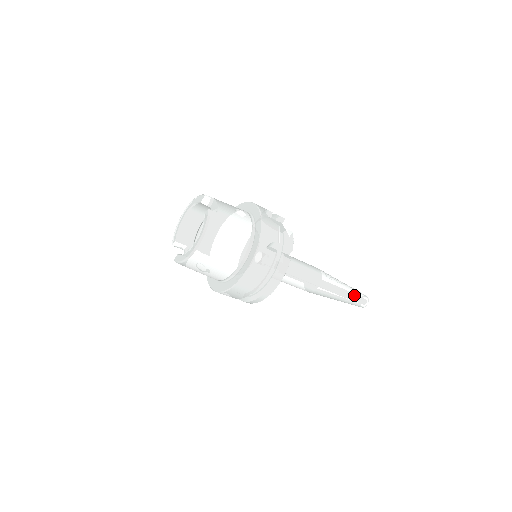
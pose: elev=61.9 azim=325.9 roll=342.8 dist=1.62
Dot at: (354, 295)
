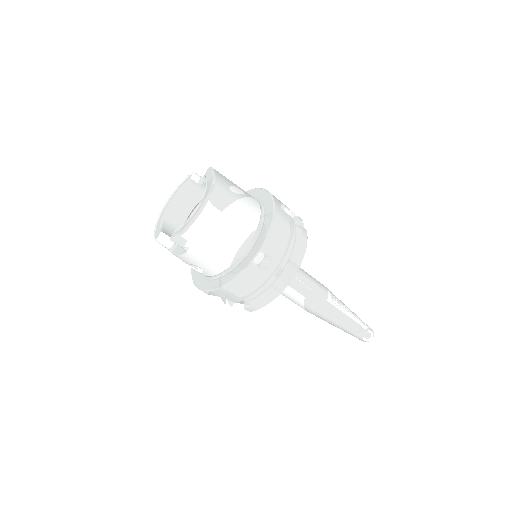
Dot at: (359, 319)
